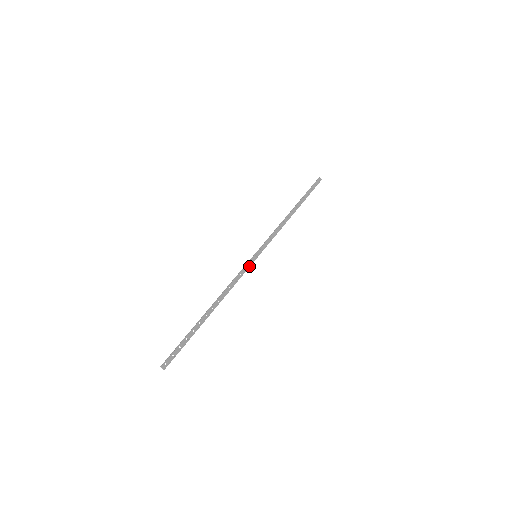
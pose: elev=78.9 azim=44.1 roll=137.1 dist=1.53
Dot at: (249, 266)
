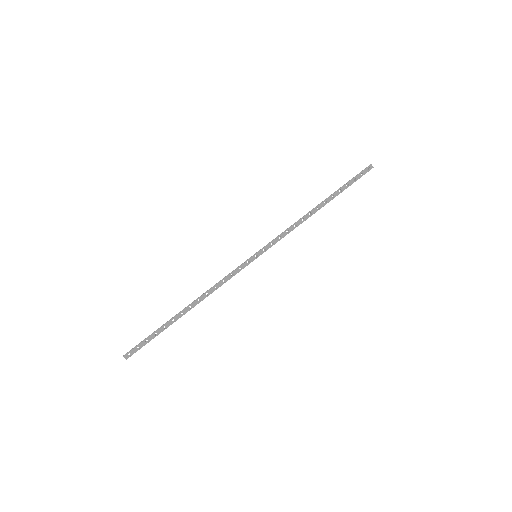
Dot at: (244, 267)
